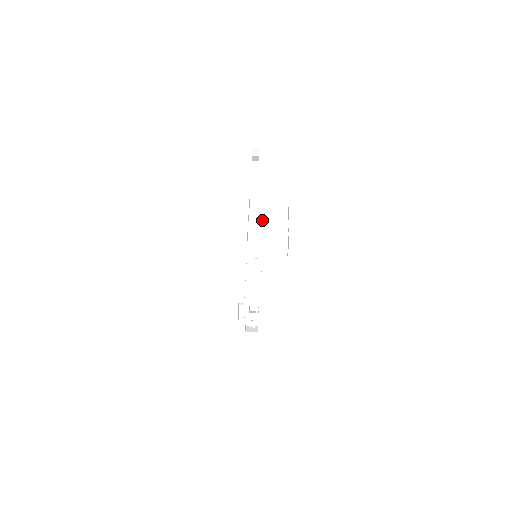
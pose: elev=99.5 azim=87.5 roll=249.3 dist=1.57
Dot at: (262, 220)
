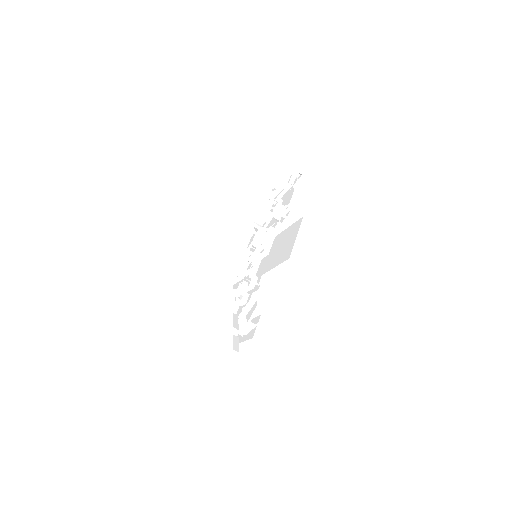
Dot at: (230, 324)
